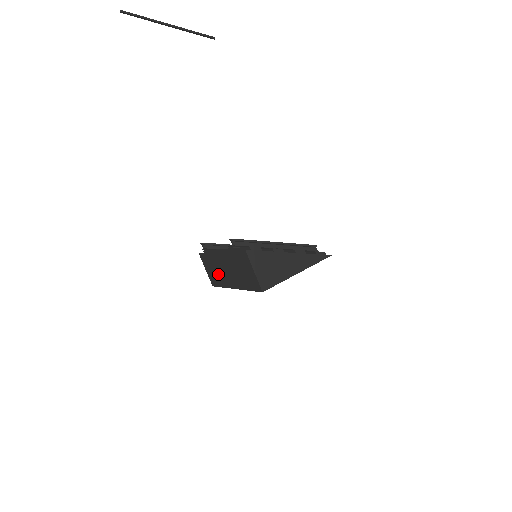
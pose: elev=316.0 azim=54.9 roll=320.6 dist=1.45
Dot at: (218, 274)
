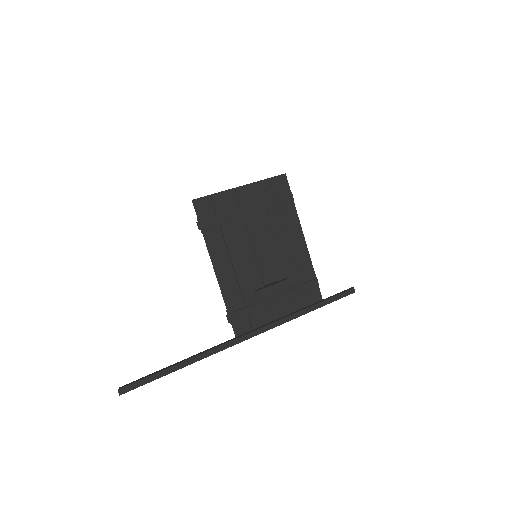
Dot at: occluded
